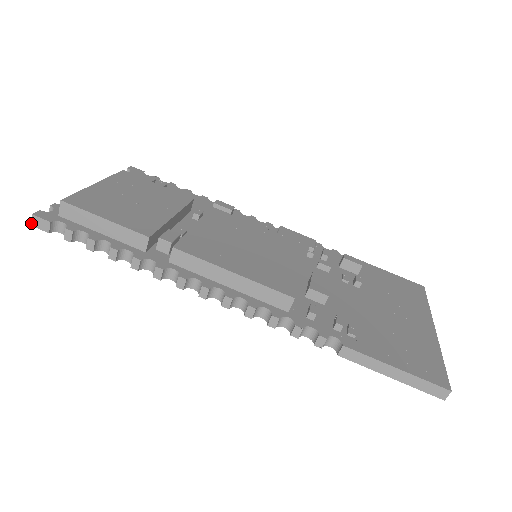
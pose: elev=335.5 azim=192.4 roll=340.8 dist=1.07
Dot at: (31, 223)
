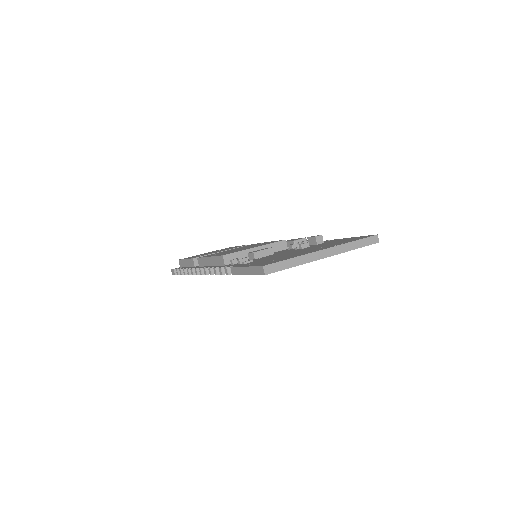
Dot at: (172, 274)
